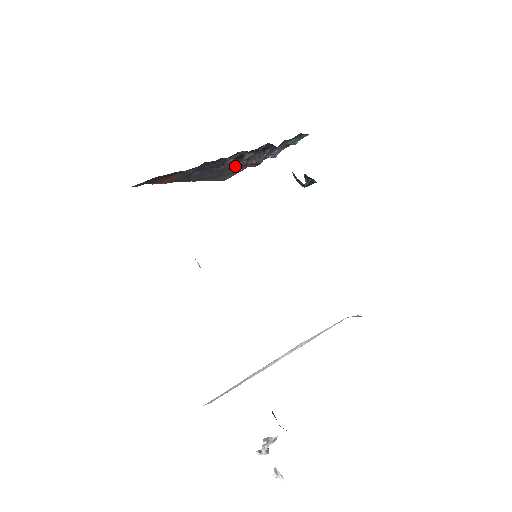
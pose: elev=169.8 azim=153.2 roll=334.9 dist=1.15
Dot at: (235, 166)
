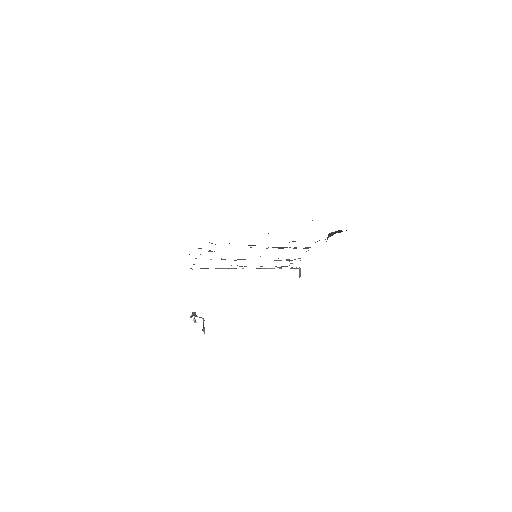
Dot at: occluded
